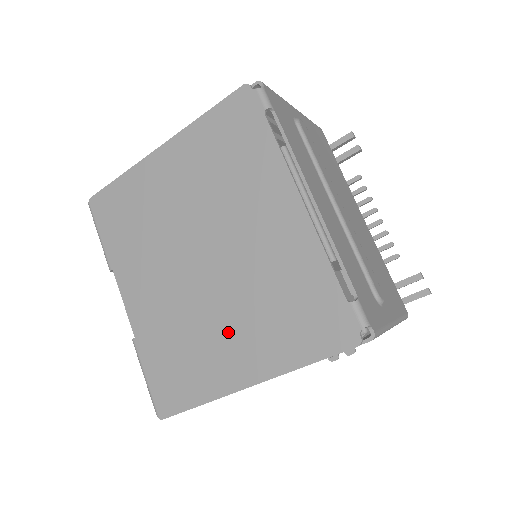
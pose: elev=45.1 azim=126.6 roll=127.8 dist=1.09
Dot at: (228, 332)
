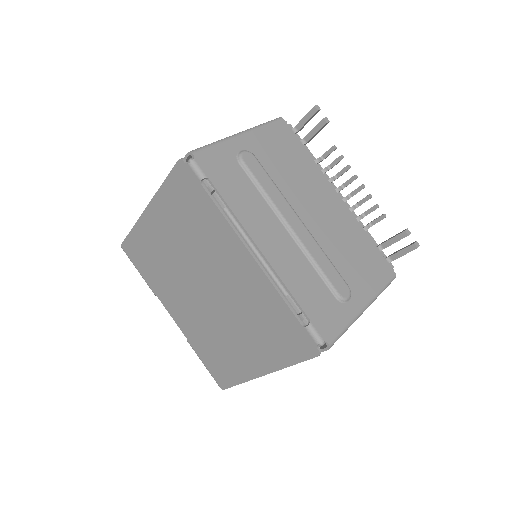
Dot at: (239, 341)
